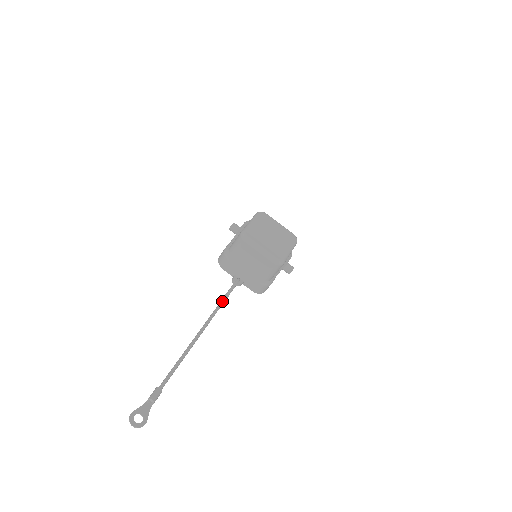
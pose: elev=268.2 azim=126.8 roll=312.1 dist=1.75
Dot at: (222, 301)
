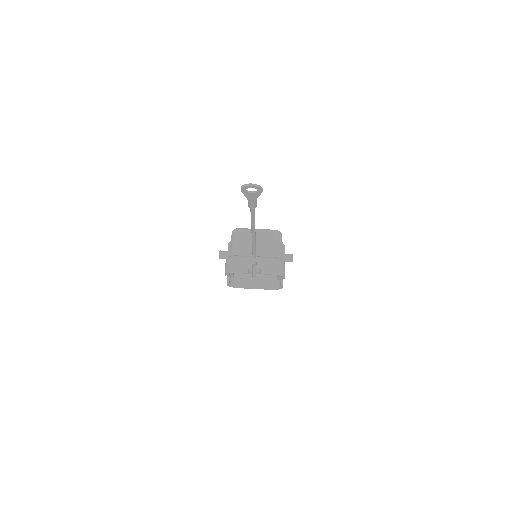
Dot at: occluded
